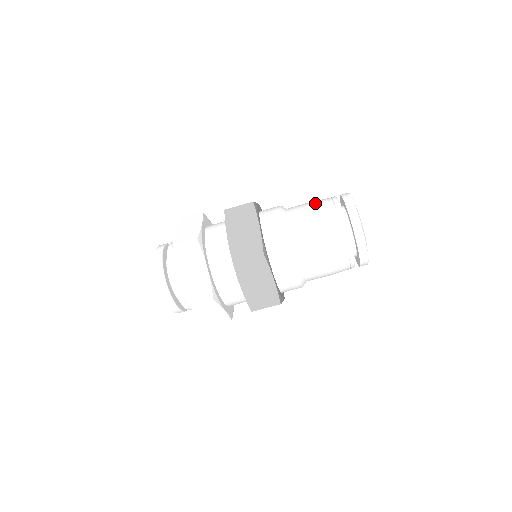
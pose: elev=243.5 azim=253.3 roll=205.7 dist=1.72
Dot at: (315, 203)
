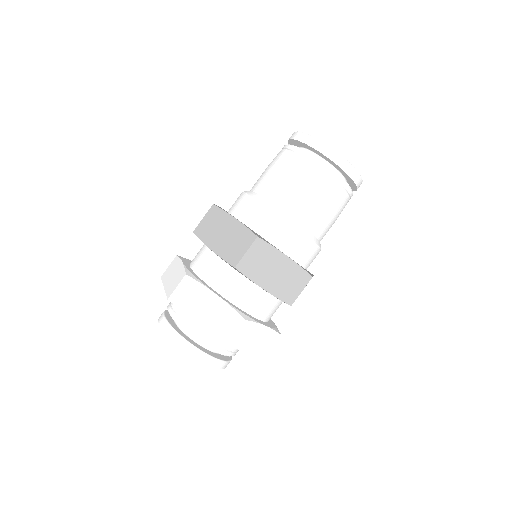
Dot at: occluded
